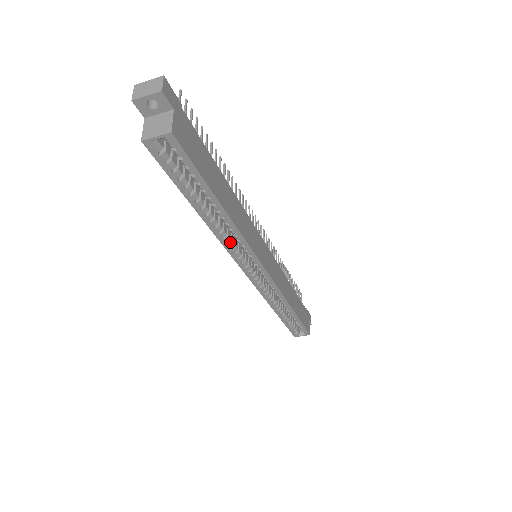
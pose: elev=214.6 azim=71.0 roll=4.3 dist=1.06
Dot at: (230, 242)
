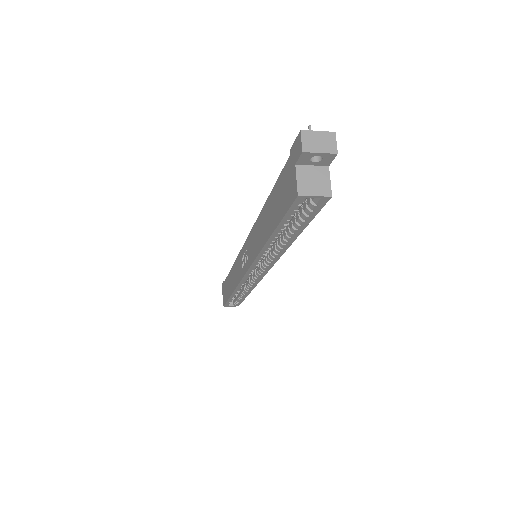
Dot at: (264, 256)
